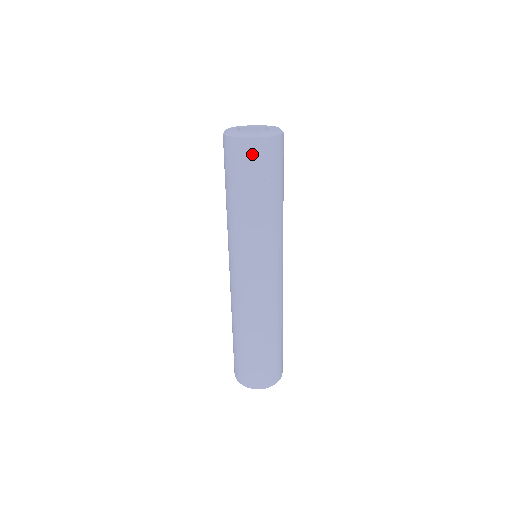
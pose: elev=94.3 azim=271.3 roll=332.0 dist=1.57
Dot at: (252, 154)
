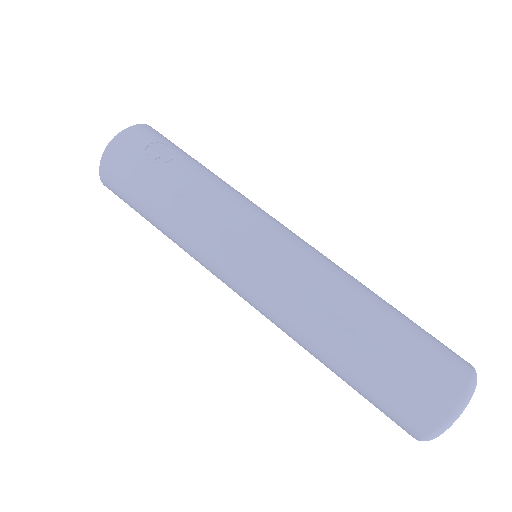
Dot at: (141, 139)
